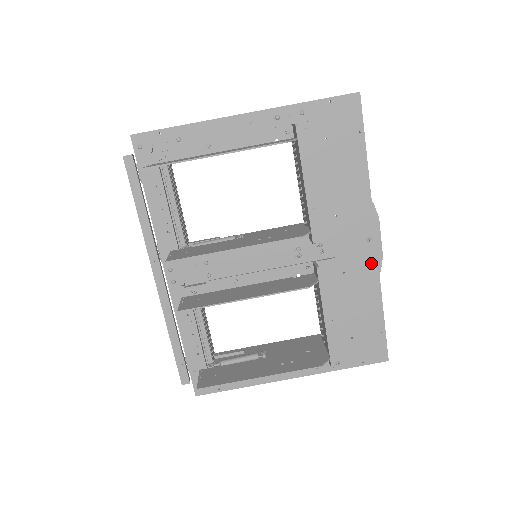
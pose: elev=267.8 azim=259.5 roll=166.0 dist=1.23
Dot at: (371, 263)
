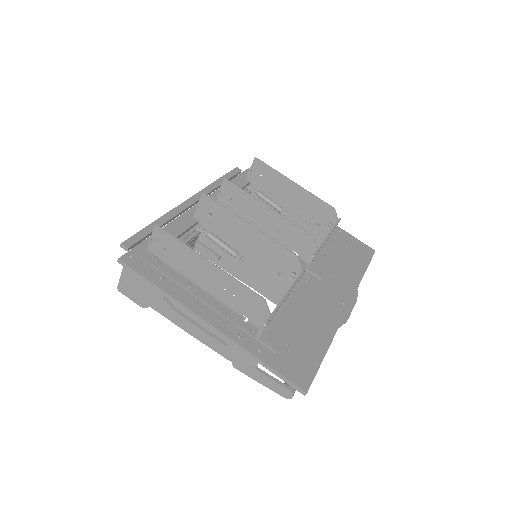
Dot at: (337, 316)
